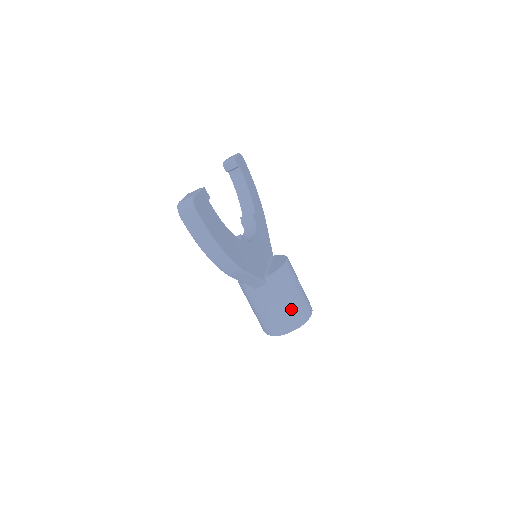
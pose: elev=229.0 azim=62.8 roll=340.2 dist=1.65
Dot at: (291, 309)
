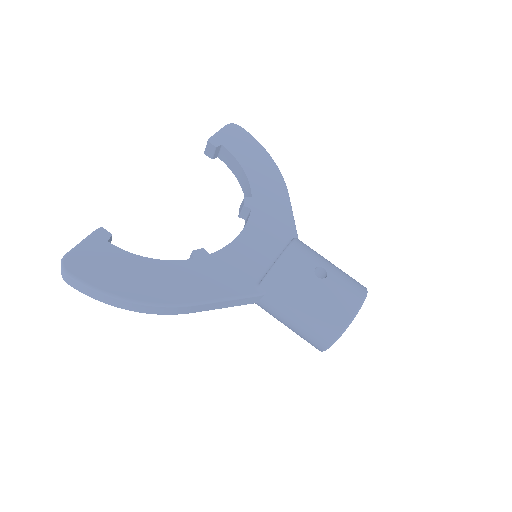
Dot at: (314, 315)
